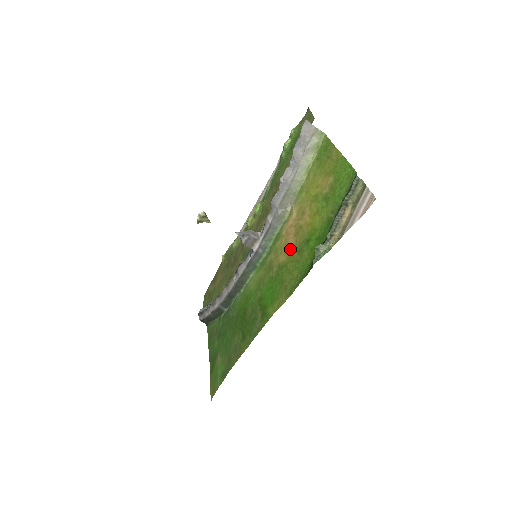
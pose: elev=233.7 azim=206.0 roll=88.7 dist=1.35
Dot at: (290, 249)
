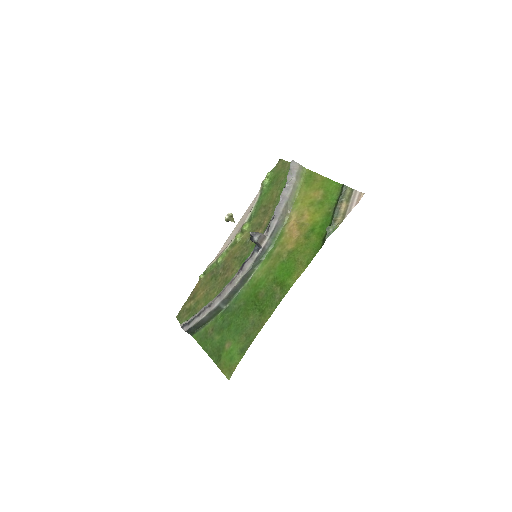
Dot at: (296, 239)
